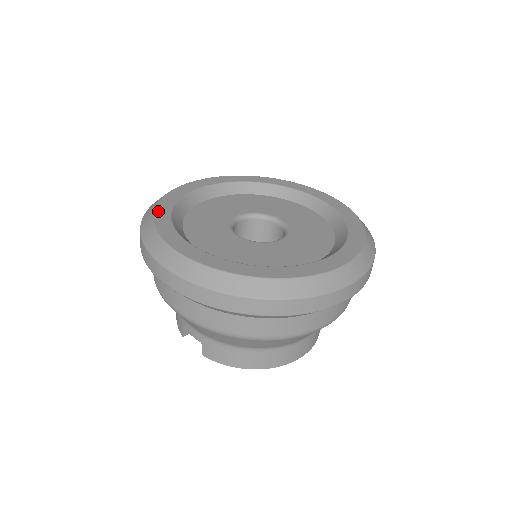
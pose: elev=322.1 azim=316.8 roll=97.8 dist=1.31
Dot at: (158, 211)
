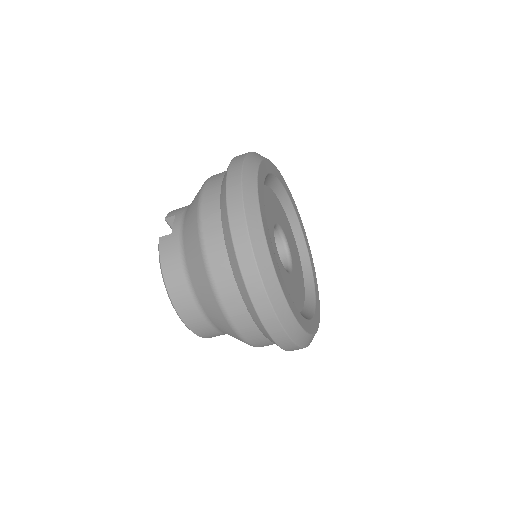
Dot at: (268, 162)
